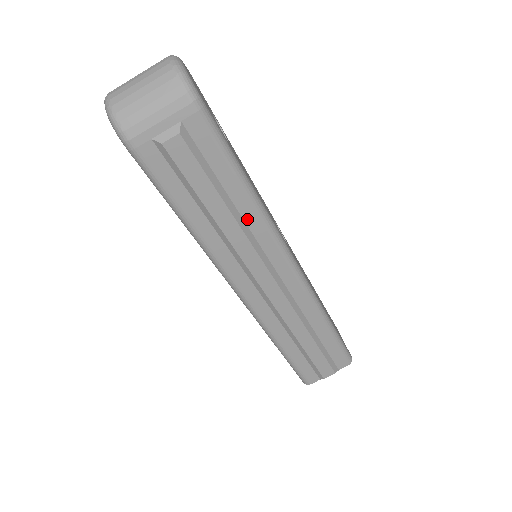
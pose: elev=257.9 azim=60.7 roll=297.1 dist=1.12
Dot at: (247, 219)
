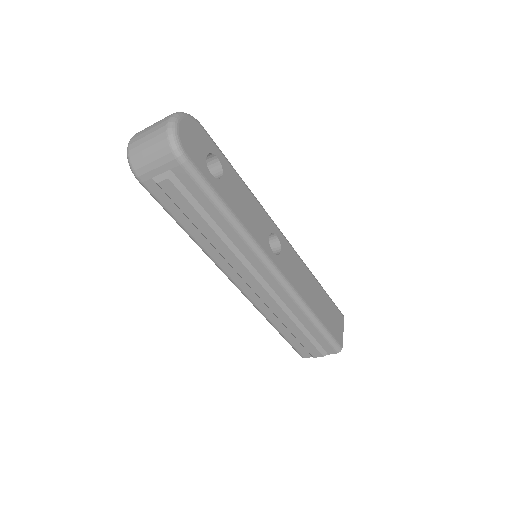
Dot at: (231, 237)
